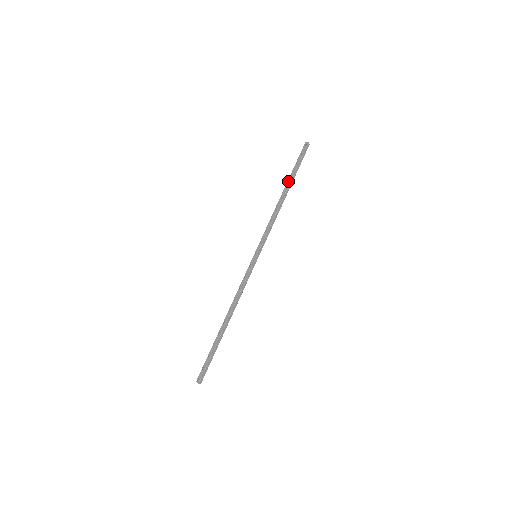
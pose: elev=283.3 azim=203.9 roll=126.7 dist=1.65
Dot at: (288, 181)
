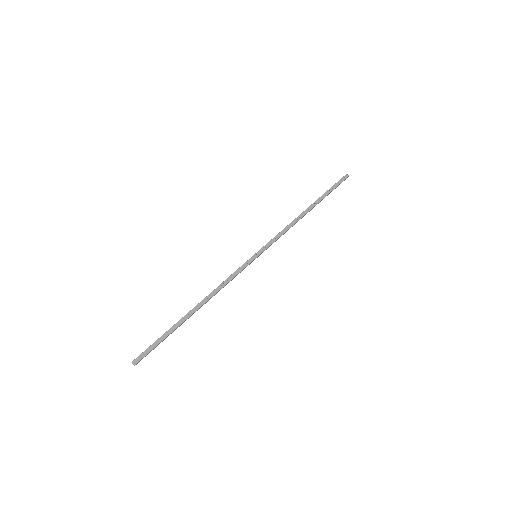
Dot at: (315, 201)
